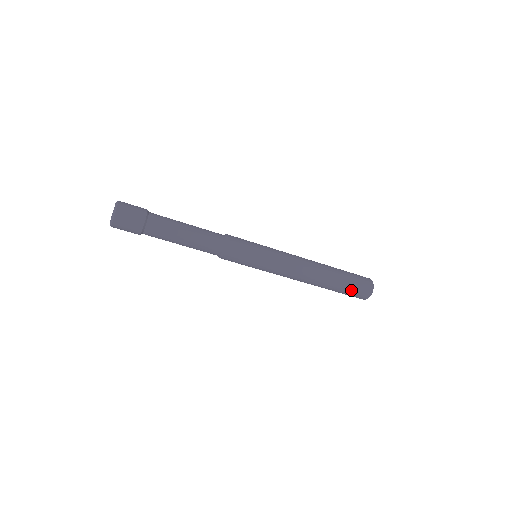
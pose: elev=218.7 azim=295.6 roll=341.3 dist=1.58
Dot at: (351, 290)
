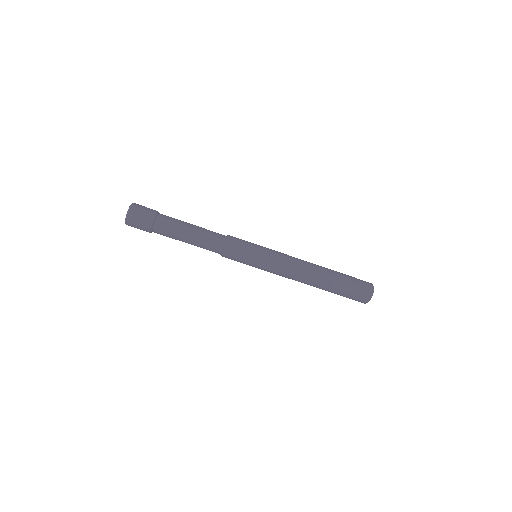
Dot at: (351, 290)
